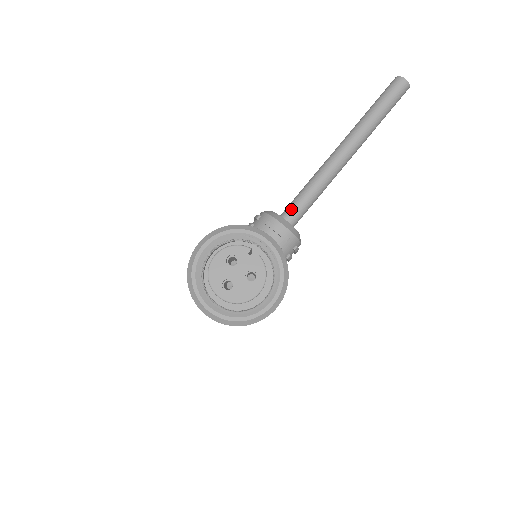
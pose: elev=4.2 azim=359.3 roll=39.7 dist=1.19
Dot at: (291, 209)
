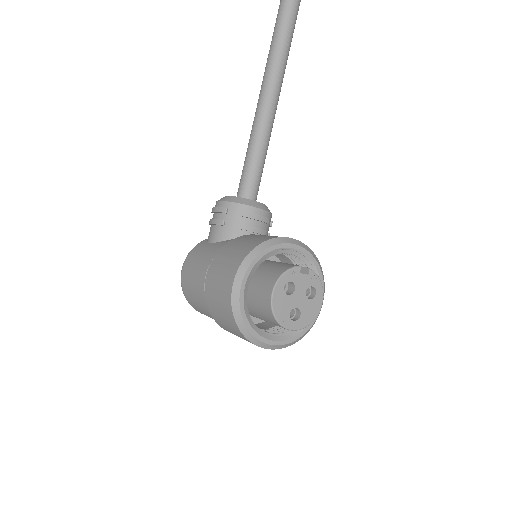
Dot at: (250, 185)
